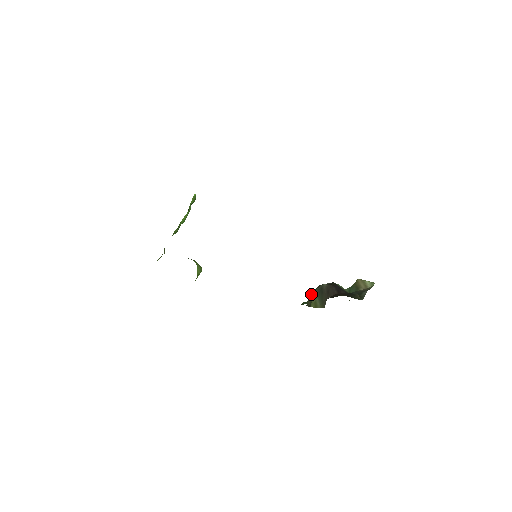
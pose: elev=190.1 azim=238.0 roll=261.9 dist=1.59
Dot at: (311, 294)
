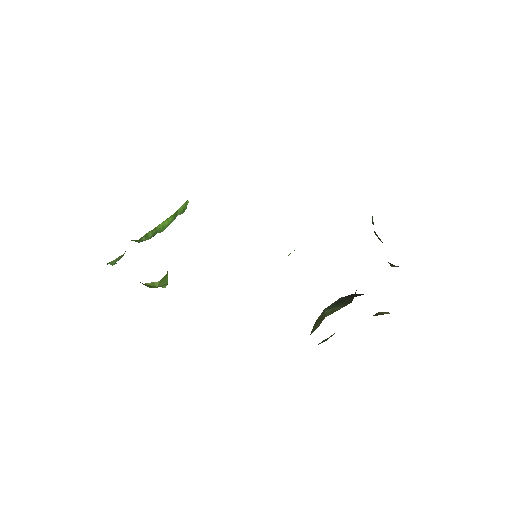
Dot at: (321, 313)
